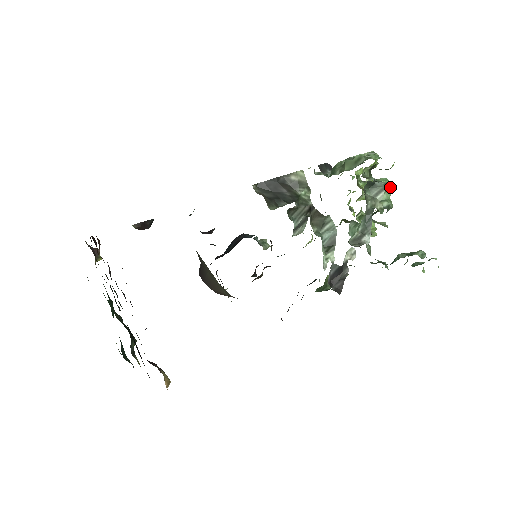
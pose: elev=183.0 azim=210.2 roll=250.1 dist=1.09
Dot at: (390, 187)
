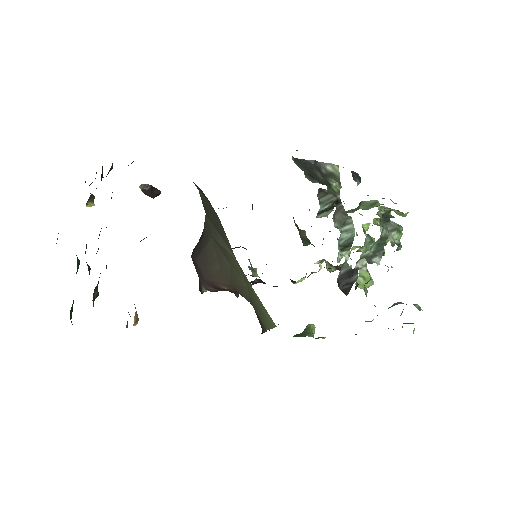
Dot at: (402, 230)
